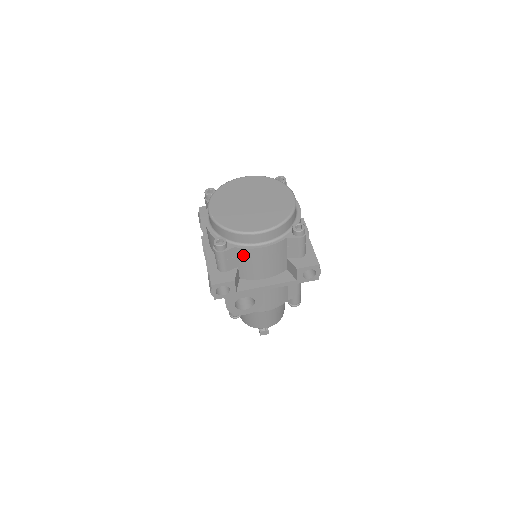
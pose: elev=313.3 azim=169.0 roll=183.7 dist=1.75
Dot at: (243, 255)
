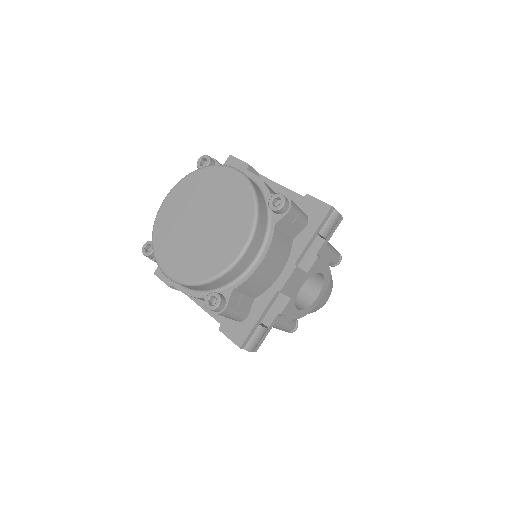
Dot at: occluded
